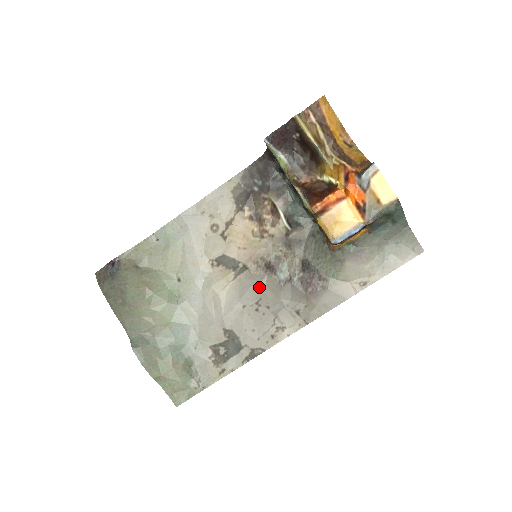
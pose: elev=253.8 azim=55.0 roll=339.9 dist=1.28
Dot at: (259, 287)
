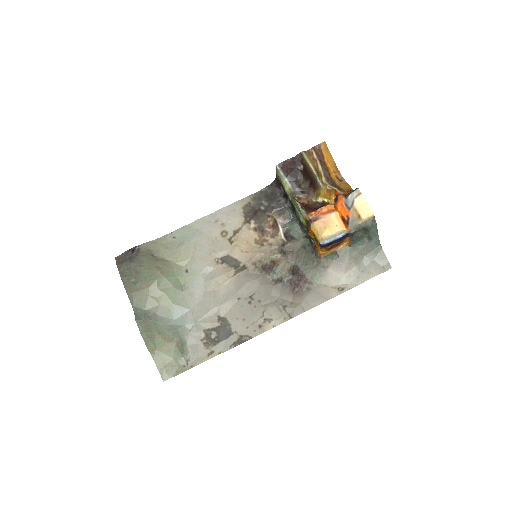
Dot at: (254, 284)
